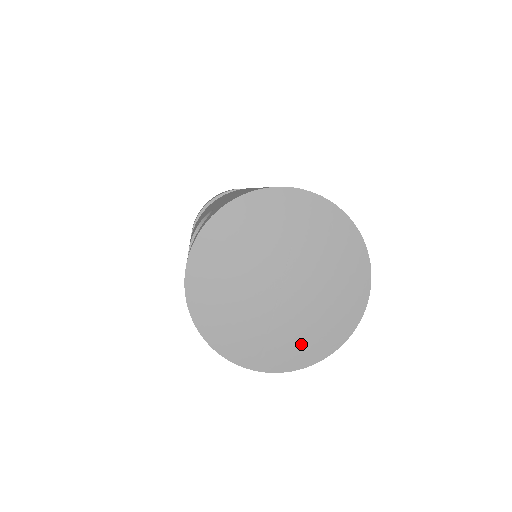
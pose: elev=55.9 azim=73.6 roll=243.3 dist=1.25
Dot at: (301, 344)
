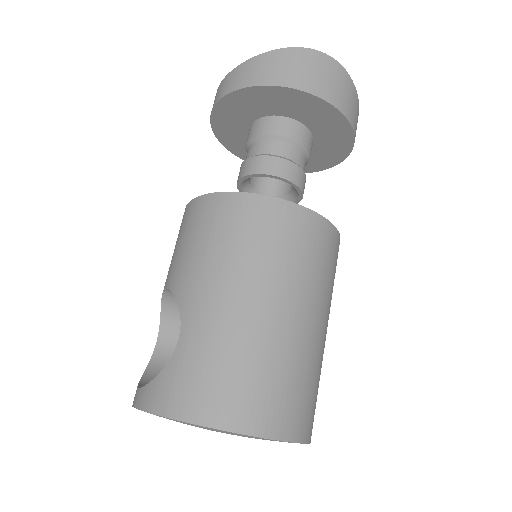
Dot at: occluded
